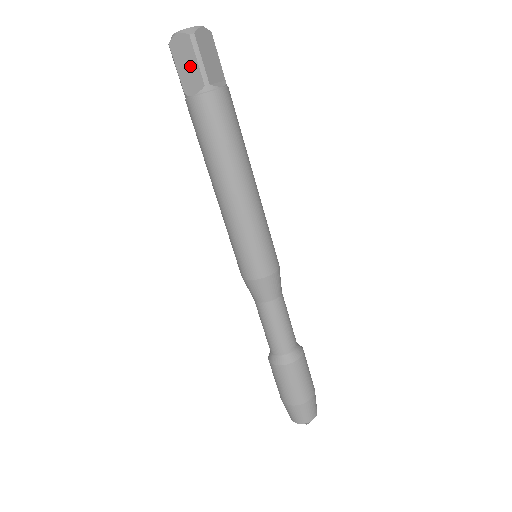
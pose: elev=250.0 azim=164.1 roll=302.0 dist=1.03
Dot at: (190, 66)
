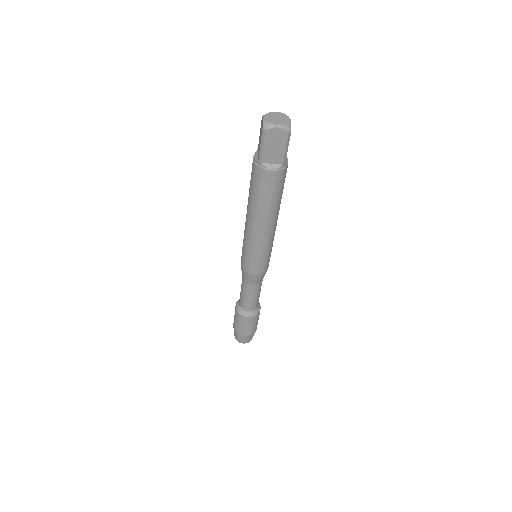
Dot at: (277, 150)
